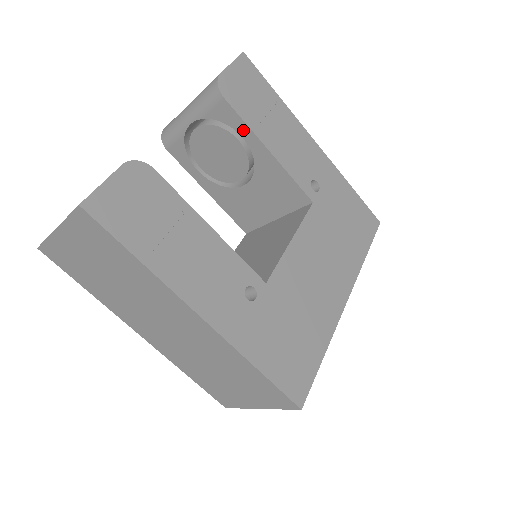
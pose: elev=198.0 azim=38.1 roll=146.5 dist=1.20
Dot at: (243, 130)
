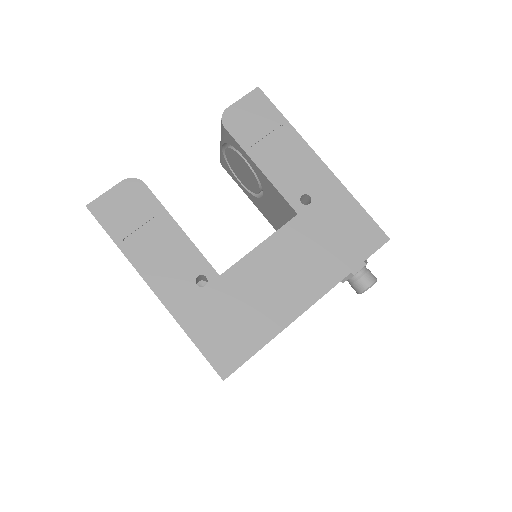
Dot at: (242, 152)
